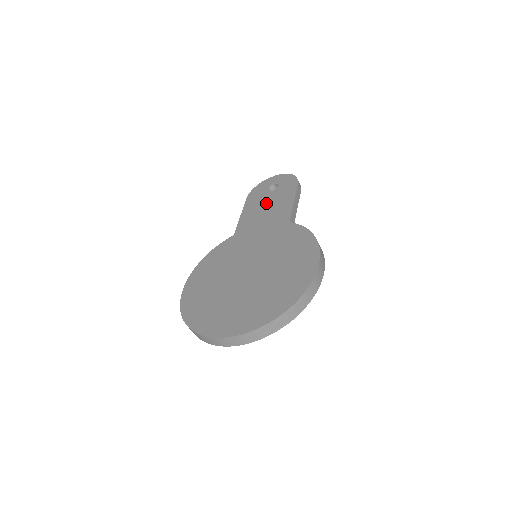
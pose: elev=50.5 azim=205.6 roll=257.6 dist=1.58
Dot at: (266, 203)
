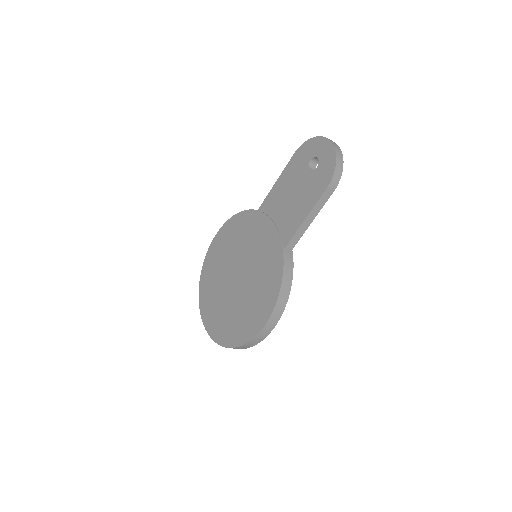
Dot at: (294, 188)
